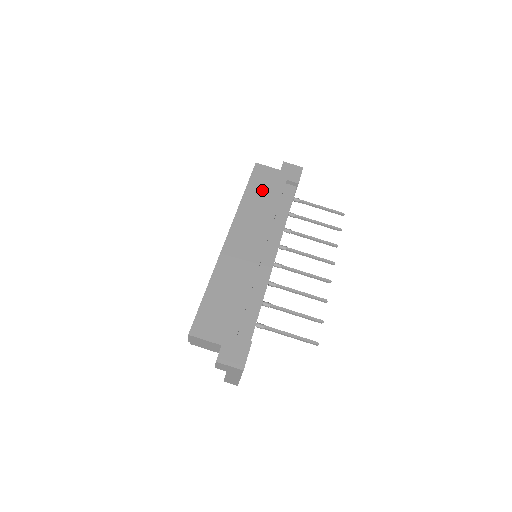
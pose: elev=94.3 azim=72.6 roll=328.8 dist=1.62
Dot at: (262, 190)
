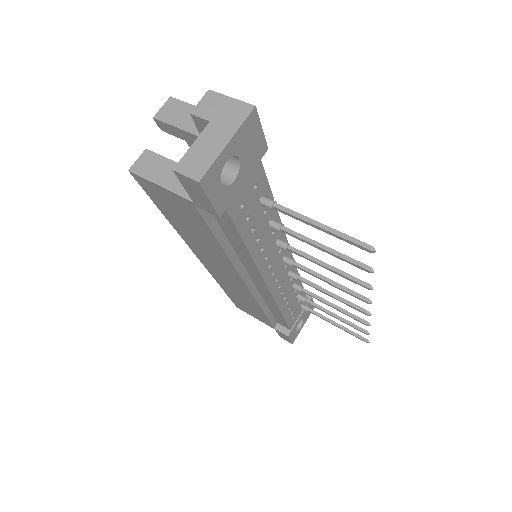
Dot at: occluded
